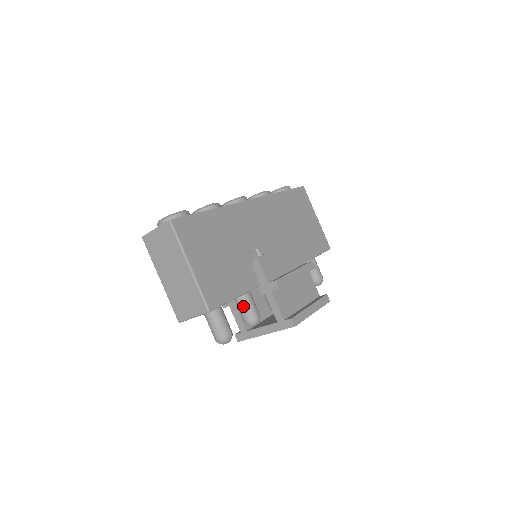
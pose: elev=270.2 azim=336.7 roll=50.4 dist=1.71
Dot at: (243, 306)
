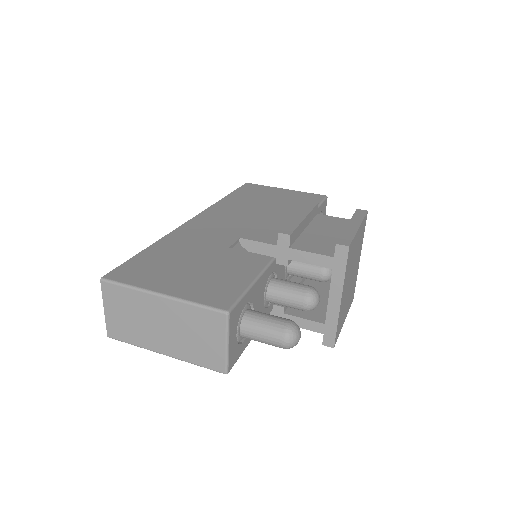
Dot at: (282, 295)
